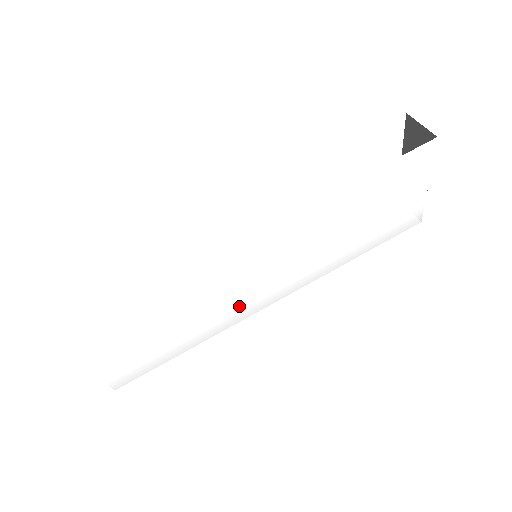
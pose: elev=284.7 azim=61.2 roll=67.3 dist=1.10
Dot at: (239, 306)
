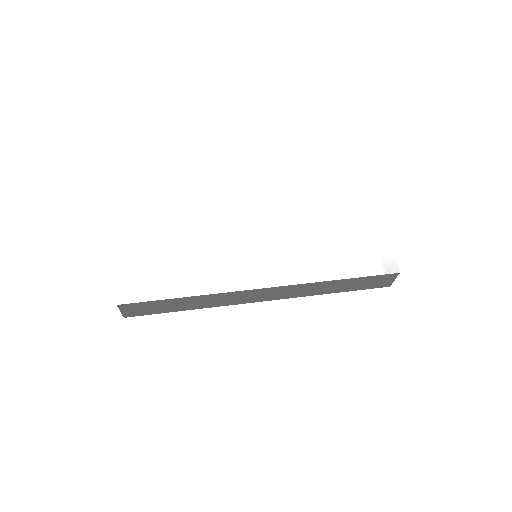
Dot at: (233, 272)
